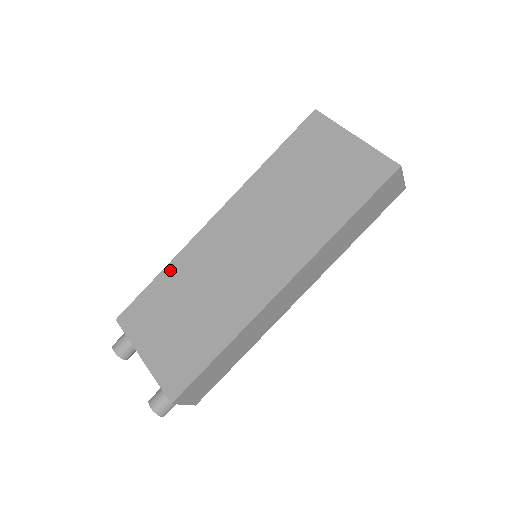
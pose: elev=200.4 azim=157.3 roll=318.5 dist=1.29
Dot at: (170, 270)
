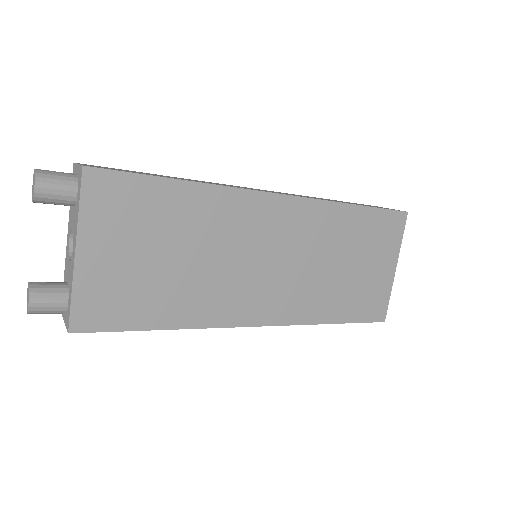
Dot at: (196, 192)
